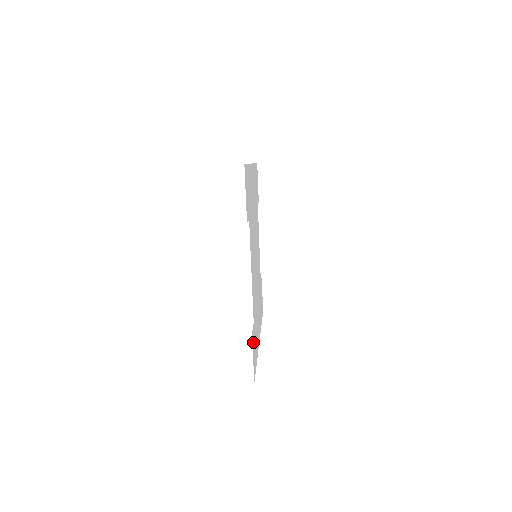
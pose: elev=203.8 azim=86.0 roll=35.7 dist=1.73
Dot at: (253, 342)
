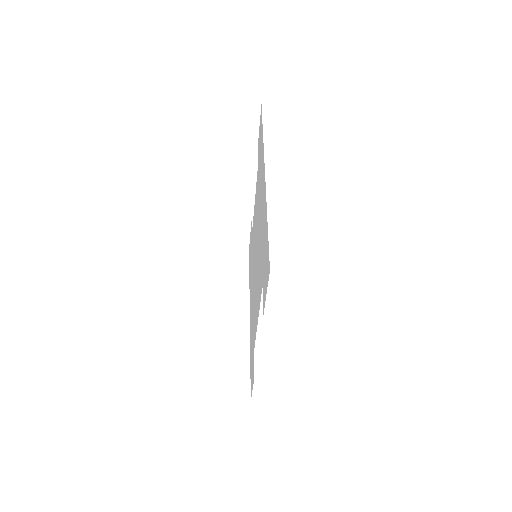
Dot at: occluded
